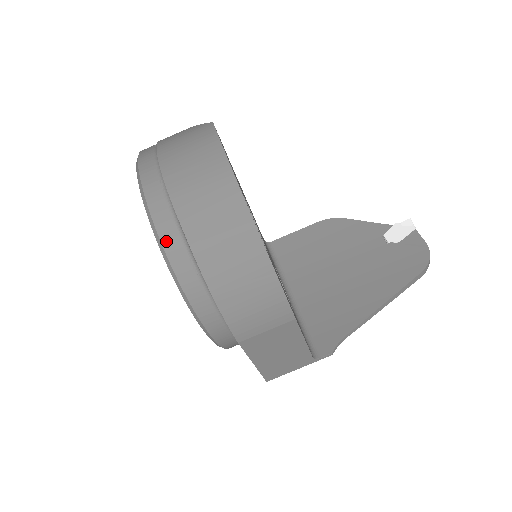
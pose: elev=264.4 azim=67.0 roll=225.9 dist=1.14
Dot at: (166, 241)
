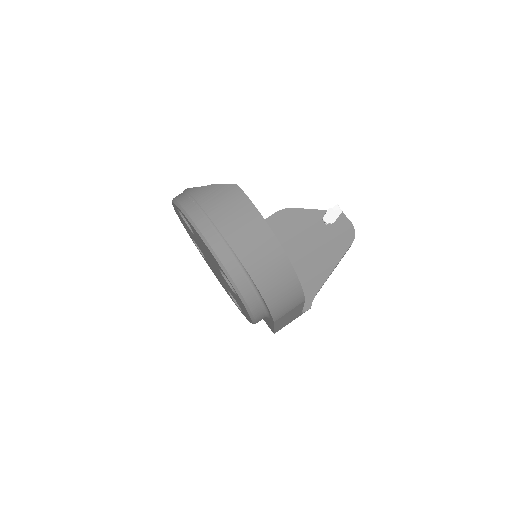
Dot at: (235, 277)
